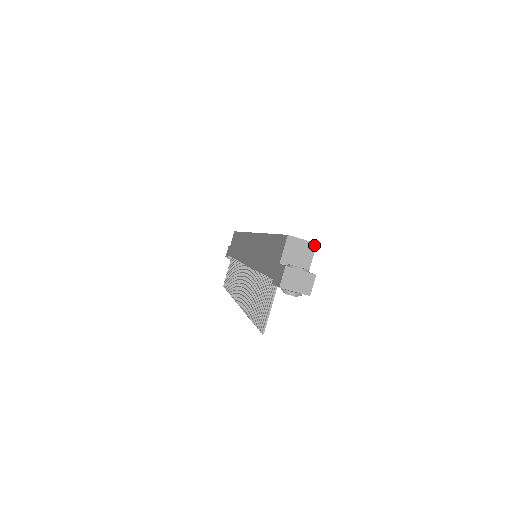
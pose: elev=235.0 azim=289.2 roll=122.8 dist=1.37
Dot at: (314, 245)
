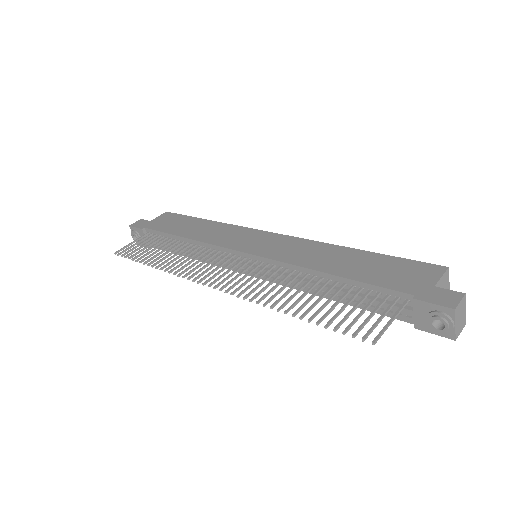
Dot at: occluded
